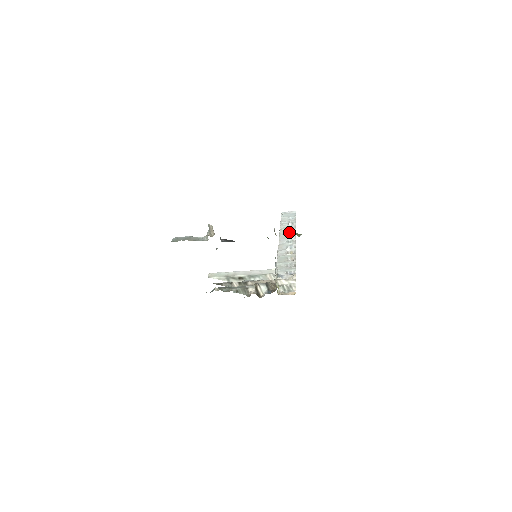
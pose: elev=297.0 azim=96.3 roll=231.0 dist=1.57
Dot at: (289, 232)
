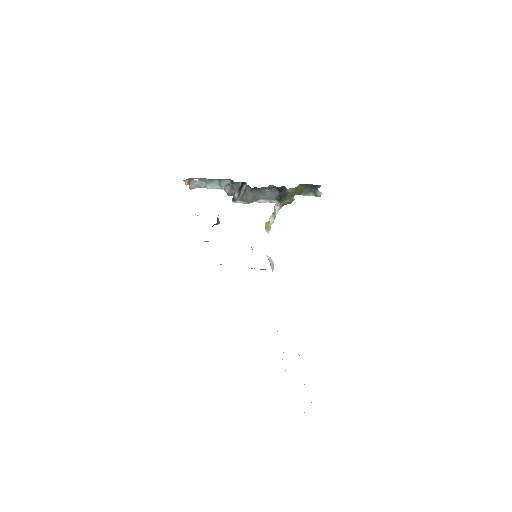
Dot at: occluded
